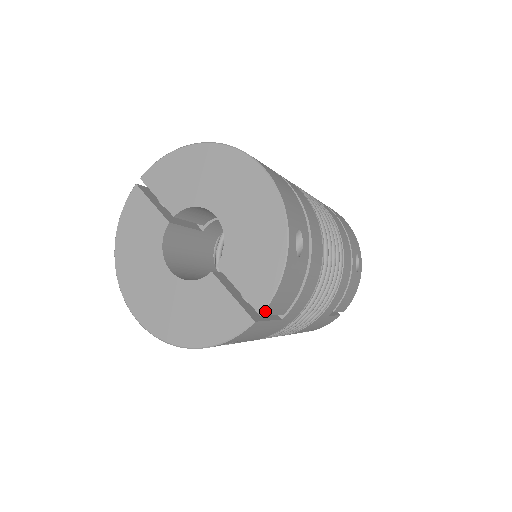
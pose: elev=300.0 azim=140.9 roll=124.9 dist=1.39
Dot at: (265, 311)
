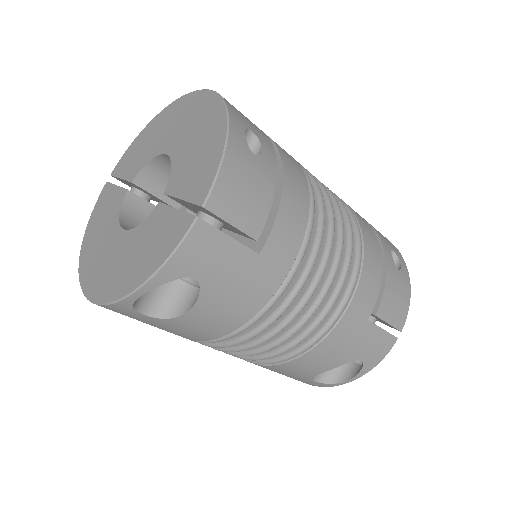
Dot at: (209, 202)
